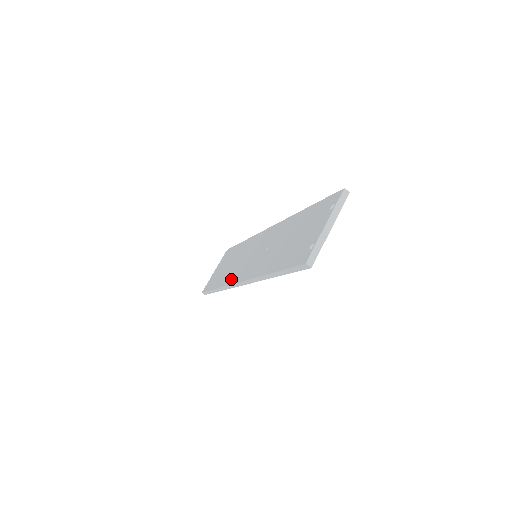
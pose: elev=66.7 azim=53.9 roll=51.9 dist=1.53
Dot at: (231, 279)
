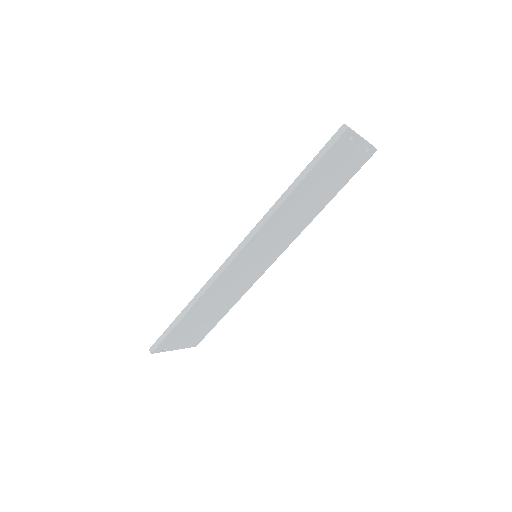
Dot at: occluded
